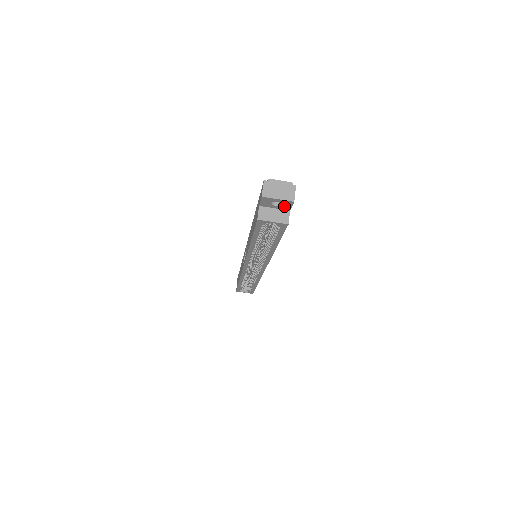
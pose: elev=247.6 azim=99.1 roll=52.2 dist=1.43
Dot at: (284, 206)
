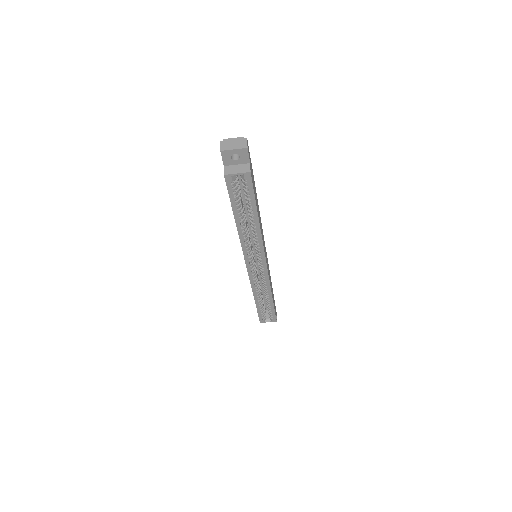
Dot at: (243, 158)
